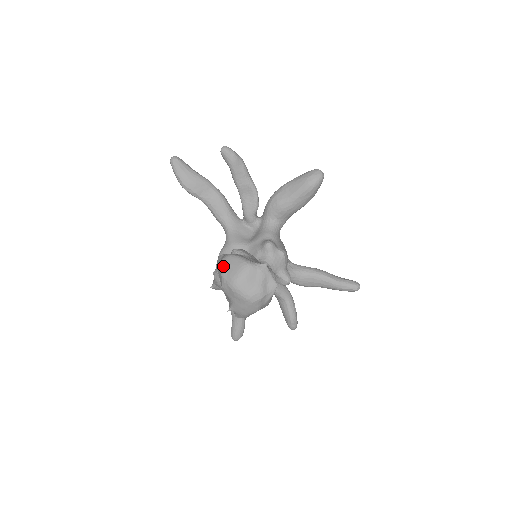
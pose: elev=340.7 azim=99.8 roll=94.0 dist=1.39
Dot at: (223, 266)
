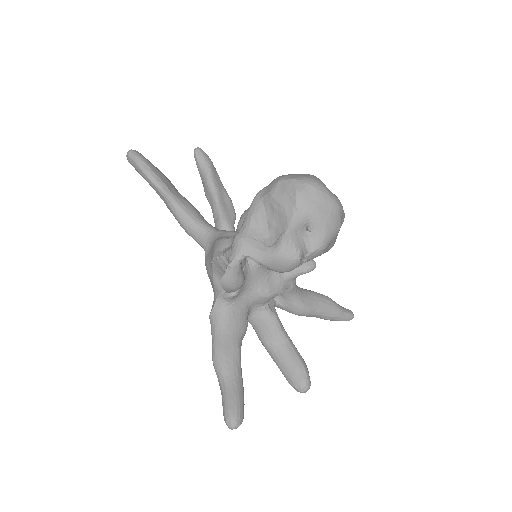
Dot at: (286, 176)
